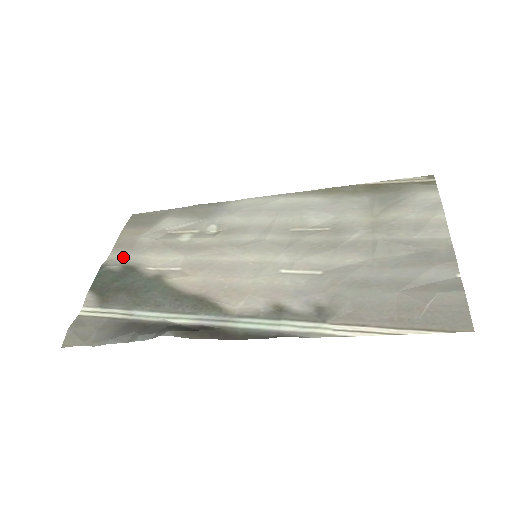
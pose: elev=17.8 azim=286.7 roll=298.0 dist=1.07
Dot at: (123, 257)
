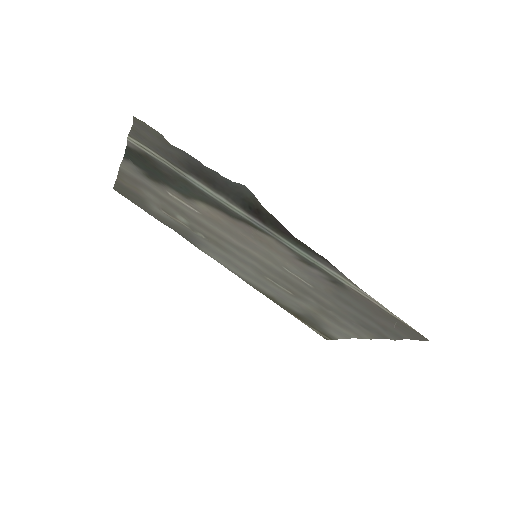
Dot at: (137, 176)
